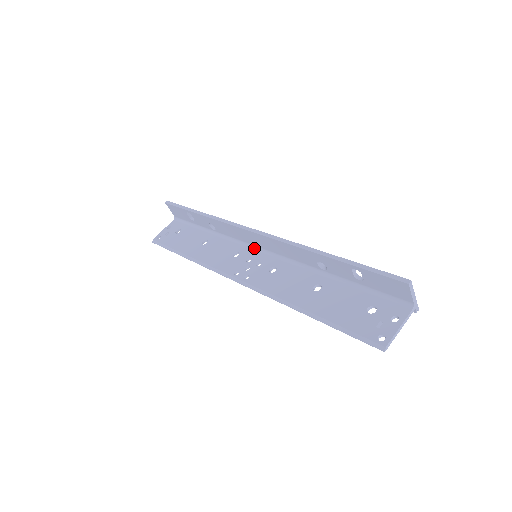
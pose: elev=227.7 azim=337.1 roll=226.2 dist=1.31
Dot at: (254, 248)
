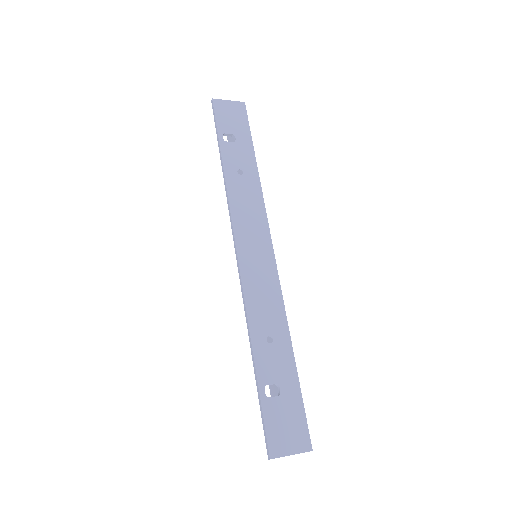
Dot at: (259, 239)
